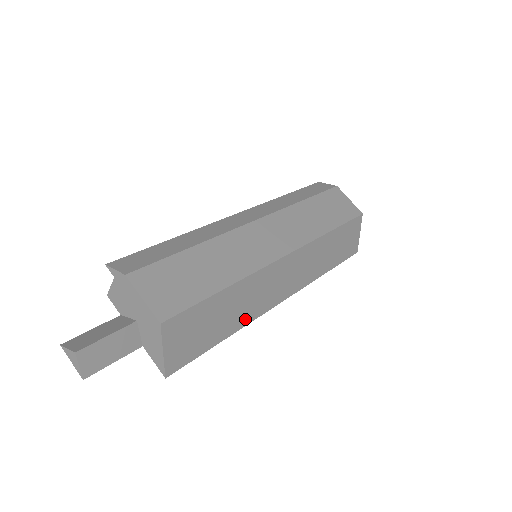
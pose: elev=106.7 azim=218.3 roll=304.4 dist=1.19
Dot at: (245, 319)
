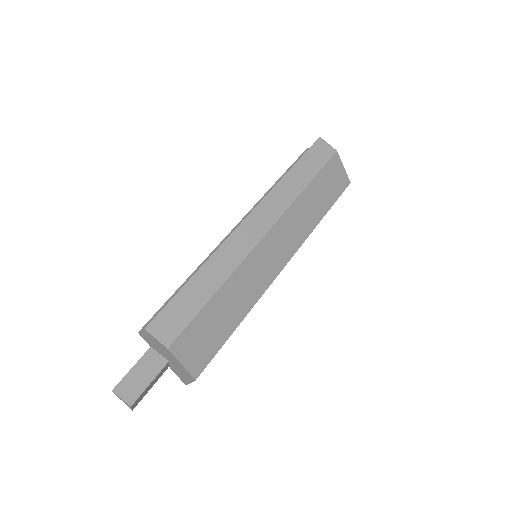
Dot at: occluded
